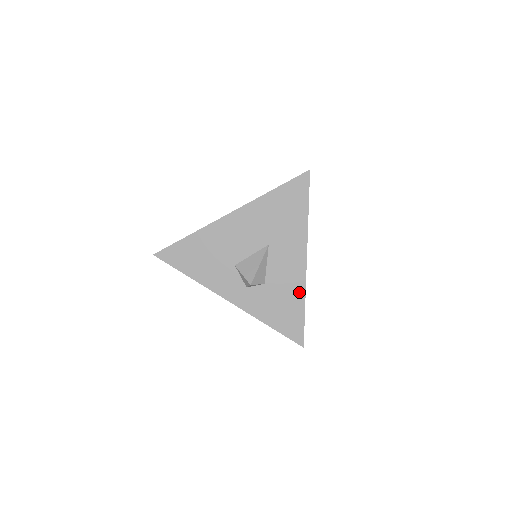
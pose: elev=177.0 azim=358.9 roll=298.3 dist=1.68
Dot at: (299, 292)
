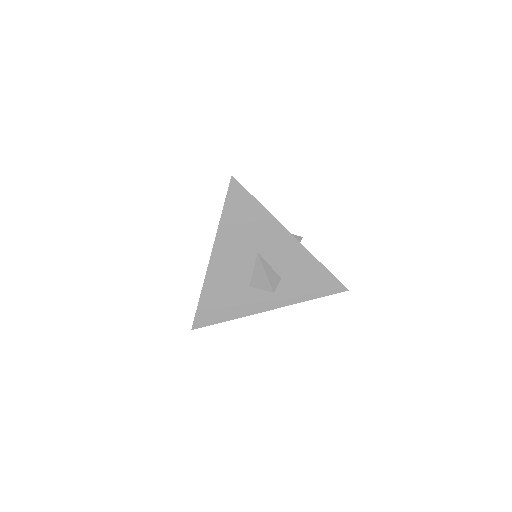
Dot at: (310, 261)
